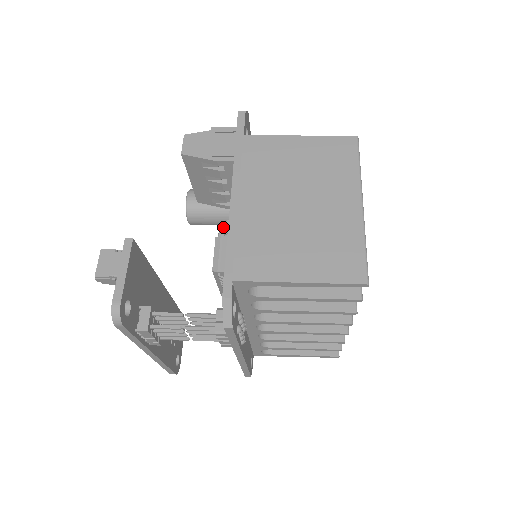
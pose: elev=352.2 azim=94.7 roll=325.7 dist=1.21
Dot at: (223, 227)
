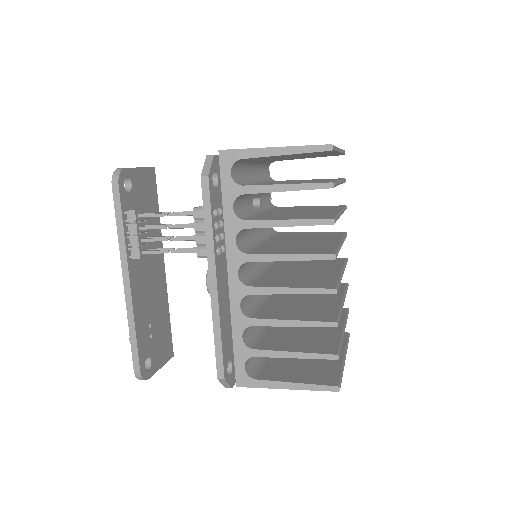
Dot at: occluded
